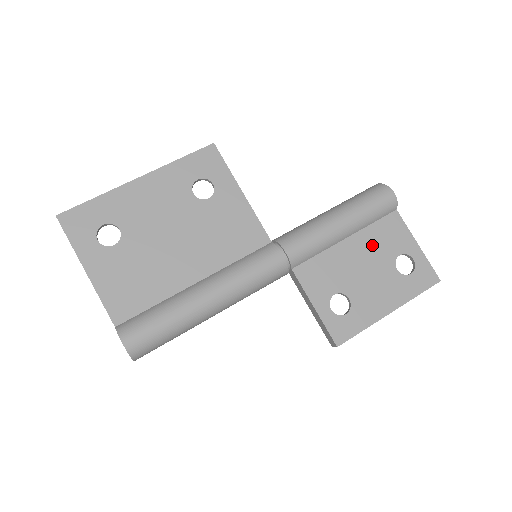
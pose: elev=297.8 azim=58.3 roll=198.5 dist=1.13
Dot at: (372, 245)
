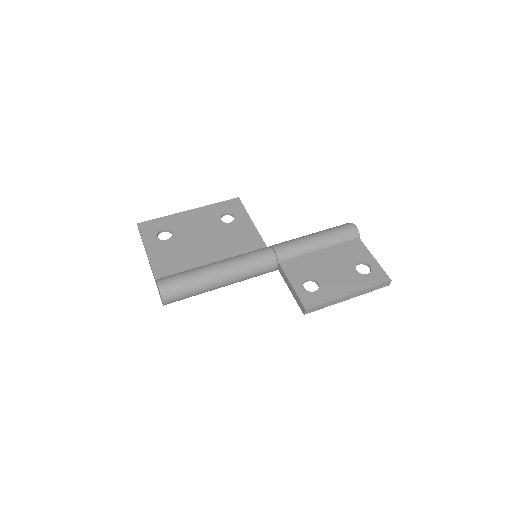
Dot at: (339, 255)
